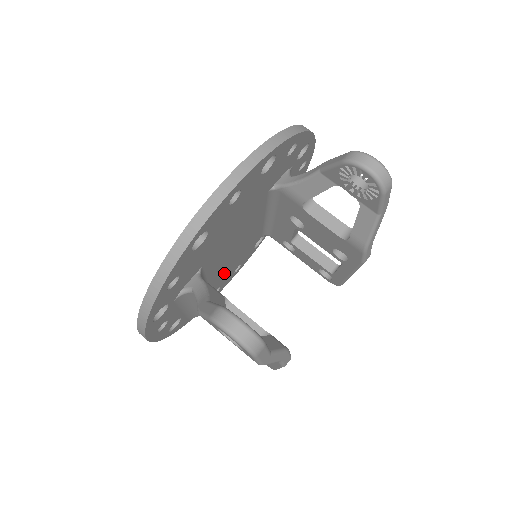
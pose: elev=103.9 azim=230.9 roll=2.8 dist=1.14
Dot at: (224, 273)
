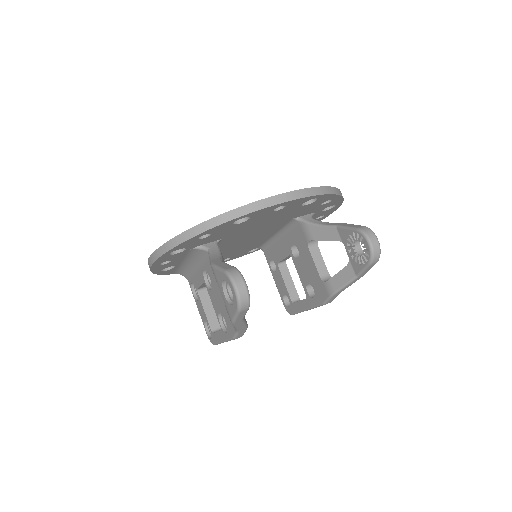
Dot at: occluded
